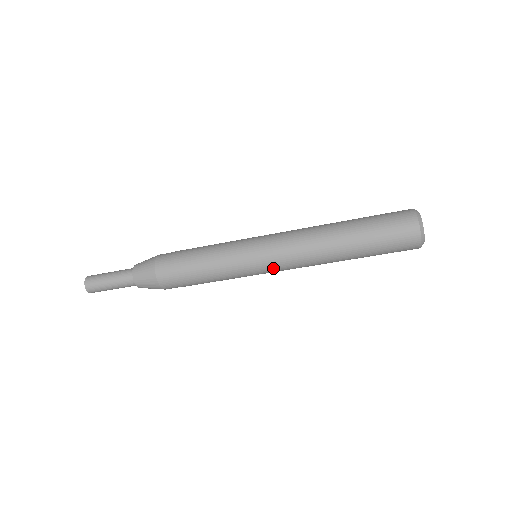
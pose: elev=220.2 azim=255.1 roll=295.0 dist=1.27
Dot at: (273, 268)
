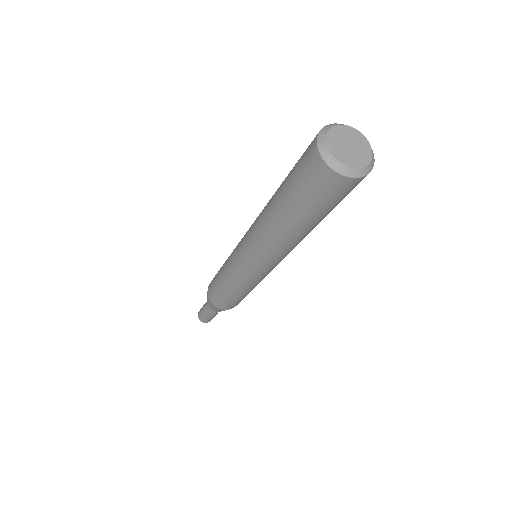
Dot at: (253, 264)
